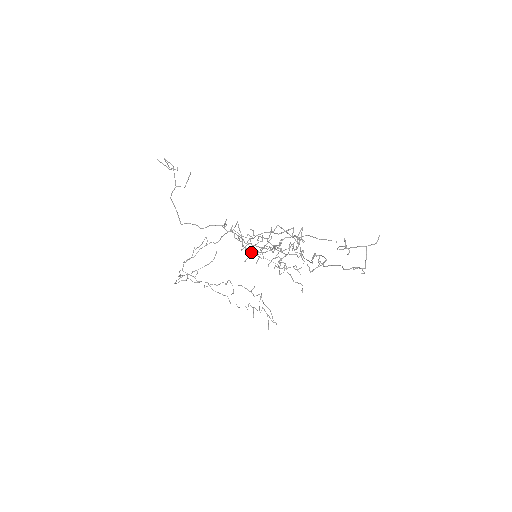
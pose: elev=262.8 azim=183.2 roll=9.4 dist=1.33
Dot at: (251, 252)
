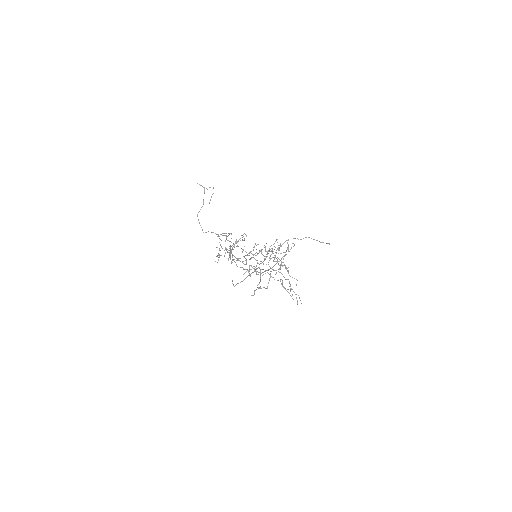
Dot at: (256, 252)
